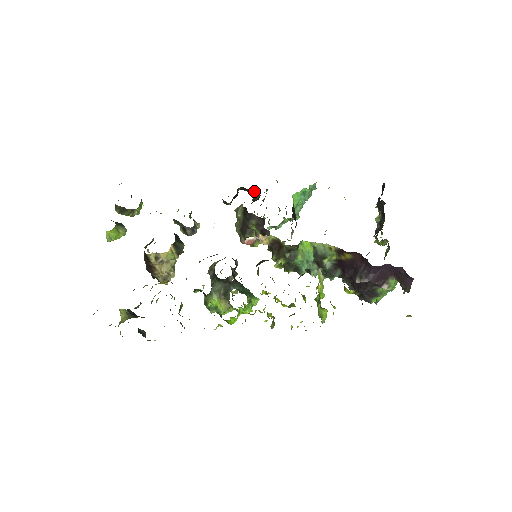
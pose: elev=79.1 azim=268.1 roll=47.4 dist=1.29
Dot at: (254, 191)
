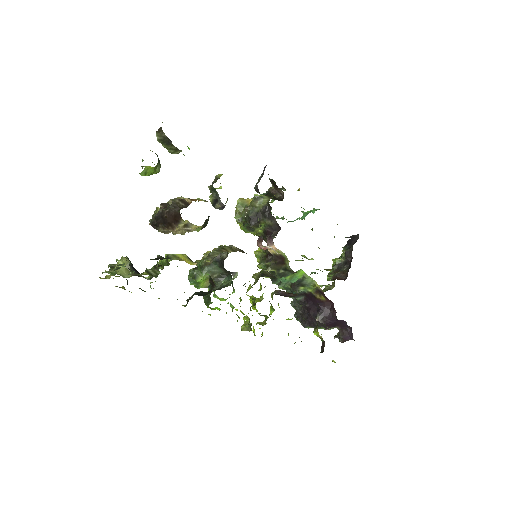
Dot at: (279, 189)
